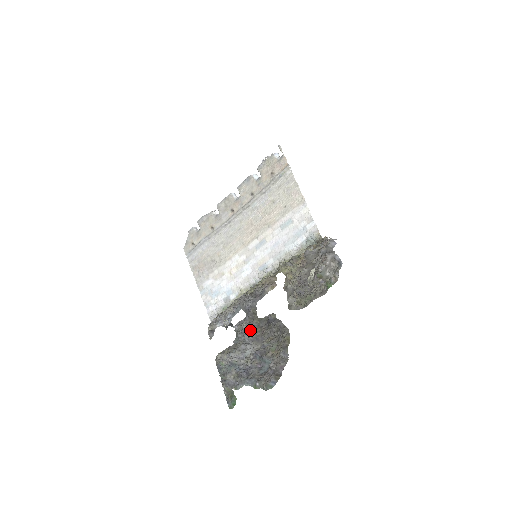
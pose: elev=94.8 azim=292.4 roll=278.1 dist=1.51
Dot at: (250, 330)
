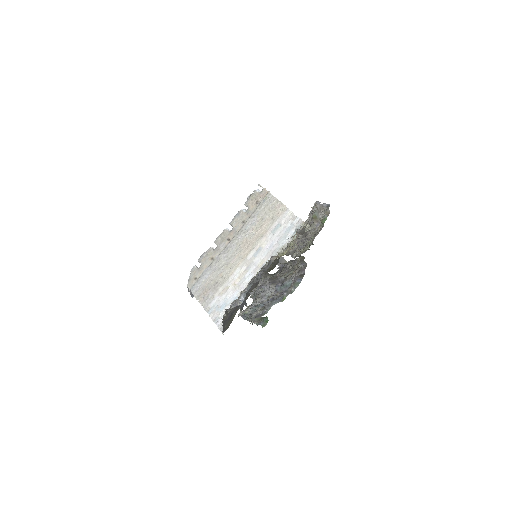
Dot at: (266, 282)
